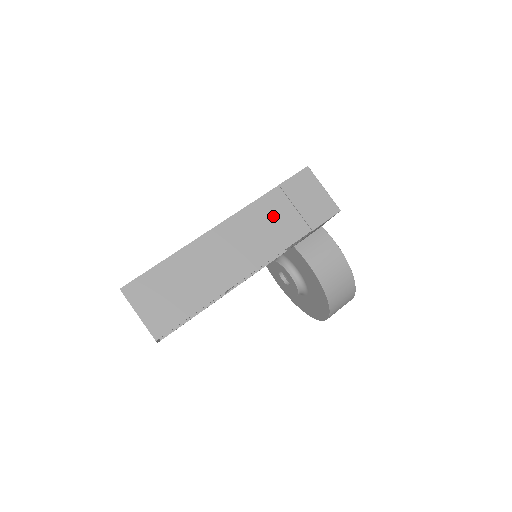
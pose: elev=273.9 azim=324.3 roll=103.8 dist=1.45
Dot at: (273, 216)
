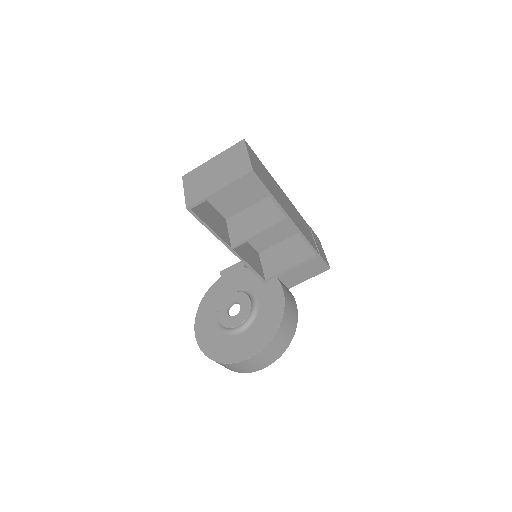
Dot at: (306, 228)
